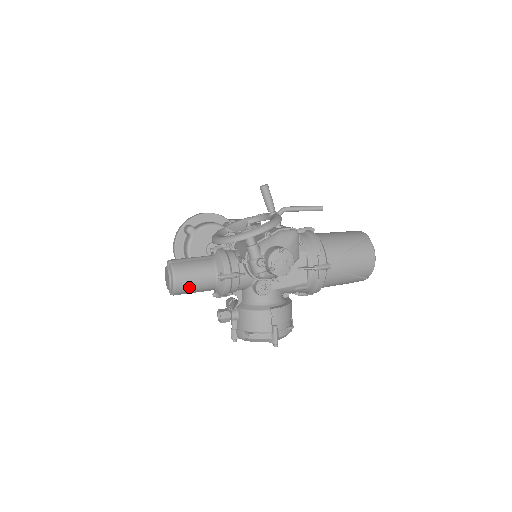
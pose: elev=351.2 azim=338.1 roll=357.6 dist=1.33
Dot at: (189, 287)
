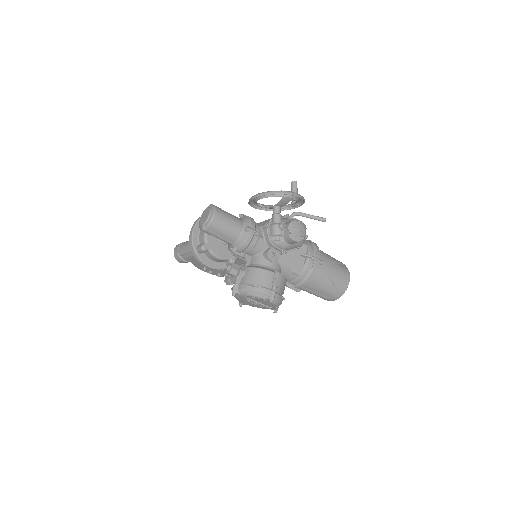
Dot at: (221, 226)
